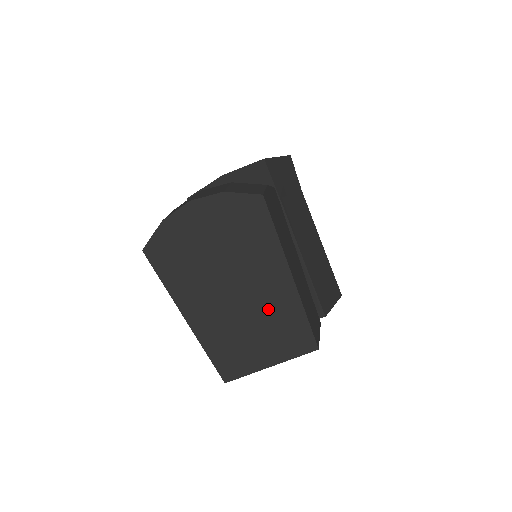
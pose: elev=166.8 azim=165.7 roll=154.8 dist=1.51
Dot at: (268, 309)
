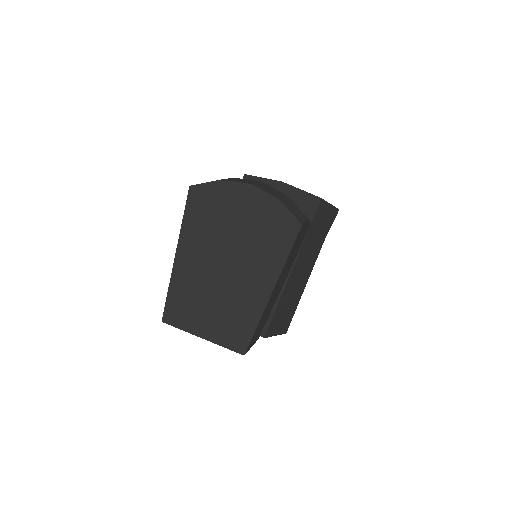
Dot at: (236, 300)
